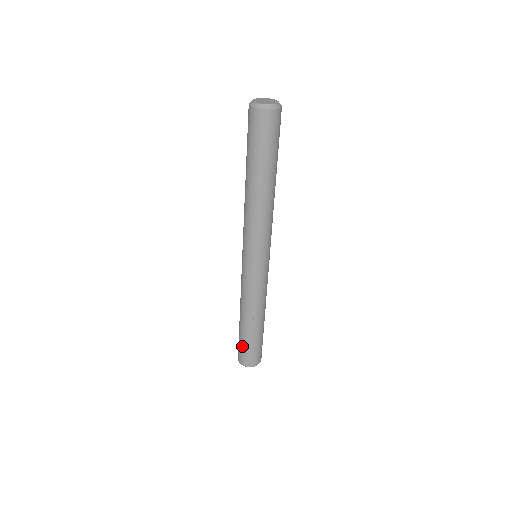
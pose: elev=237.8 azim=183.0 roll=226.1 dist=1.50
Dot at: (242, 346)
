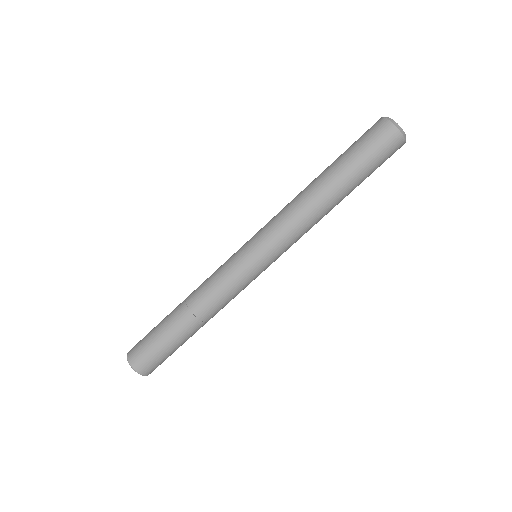
Dot at: (150, 332)
